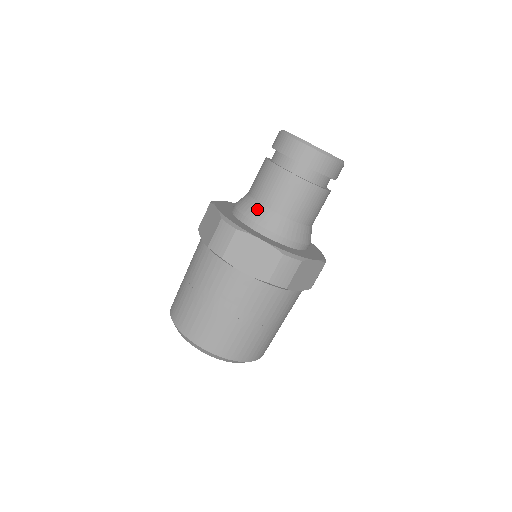
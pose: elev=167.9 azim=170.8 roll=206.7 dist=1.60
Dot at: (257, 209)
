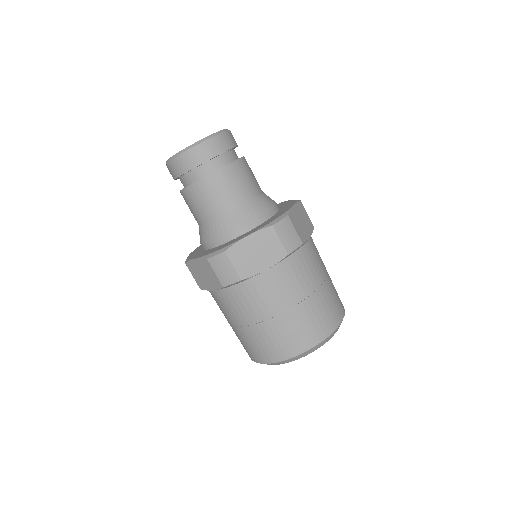
Dot at: (219, 225)
